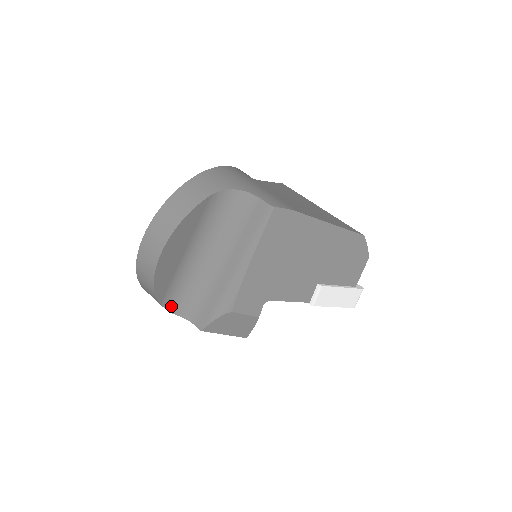
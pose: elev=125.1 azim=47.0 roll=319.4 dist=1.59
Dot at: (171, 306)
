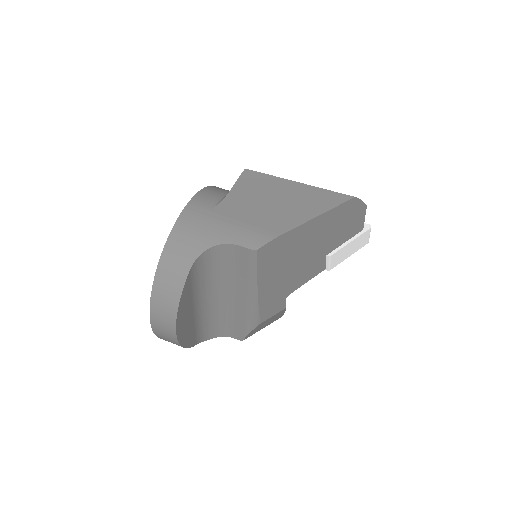
Dot at: (206, 337)
